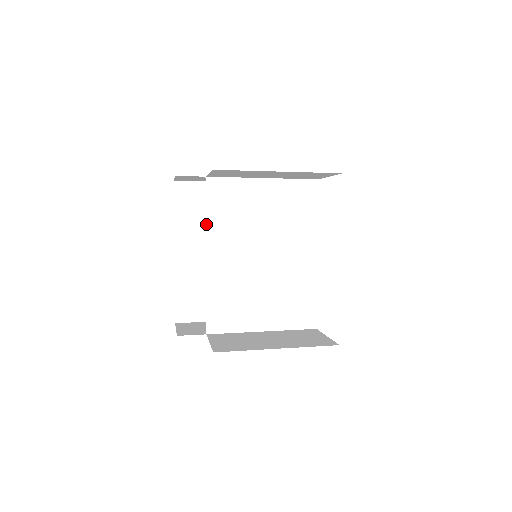
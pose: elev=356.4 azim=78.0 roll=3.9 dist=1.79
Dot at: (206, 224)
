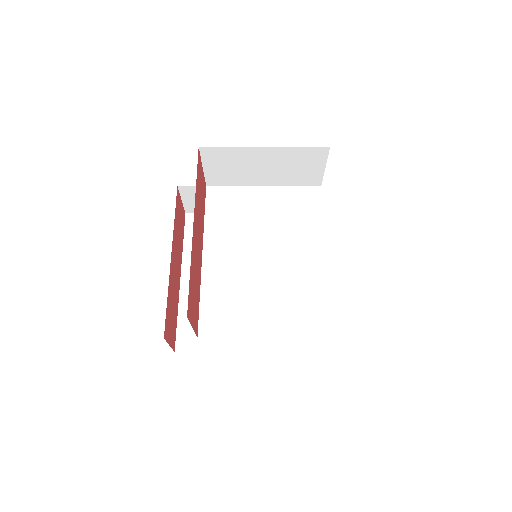
Dot at: (204, 226)
